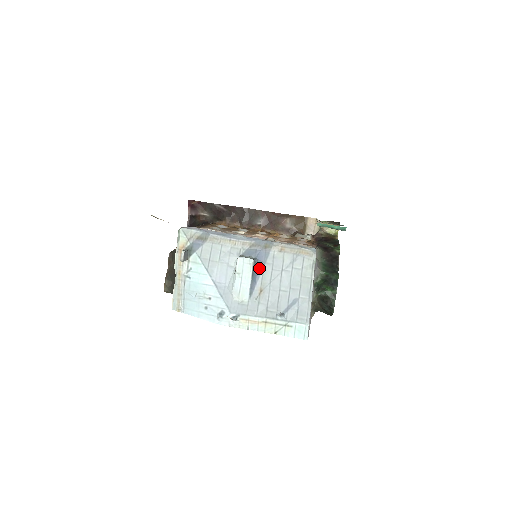
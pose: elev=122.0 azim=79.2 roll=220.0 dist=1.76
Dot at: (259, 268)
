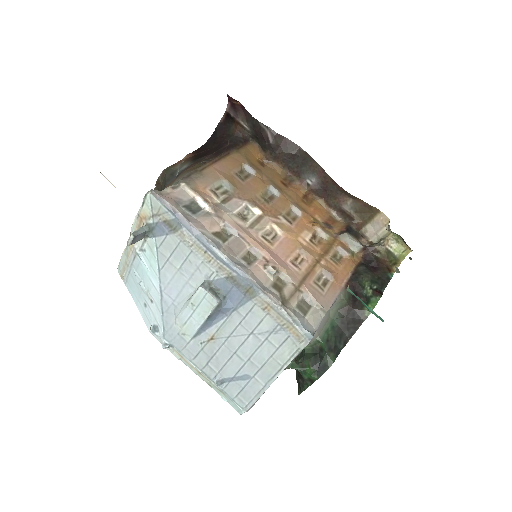
Dot at: (224, 311)
